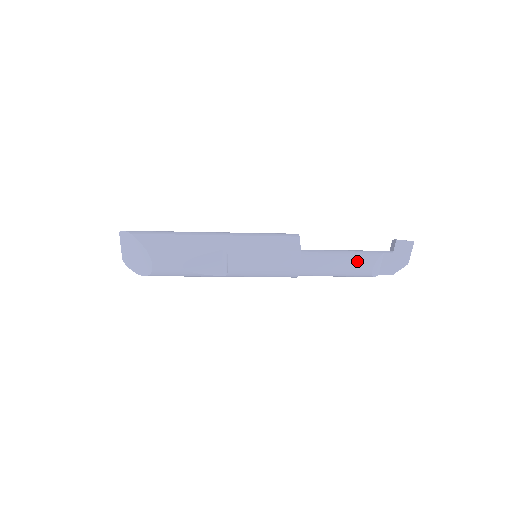
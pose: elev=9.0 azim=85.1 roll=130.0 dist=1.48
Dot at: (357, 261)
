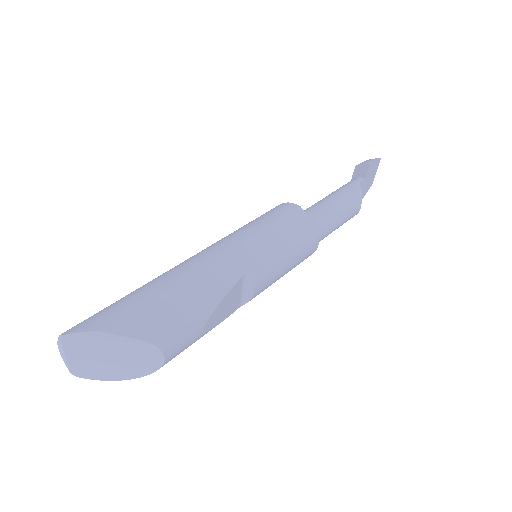
Dot at: (349, 206)
